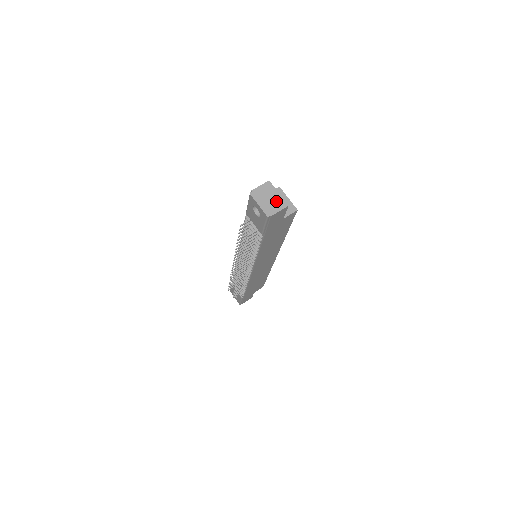
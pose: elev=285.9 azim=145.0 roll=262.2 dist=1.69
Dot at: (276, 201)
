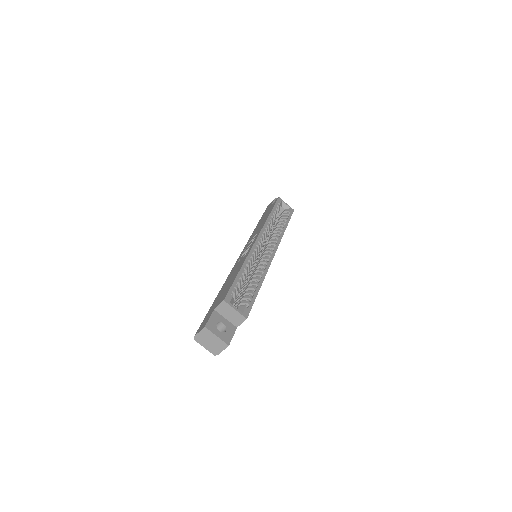
Dot at: (217, 343)
